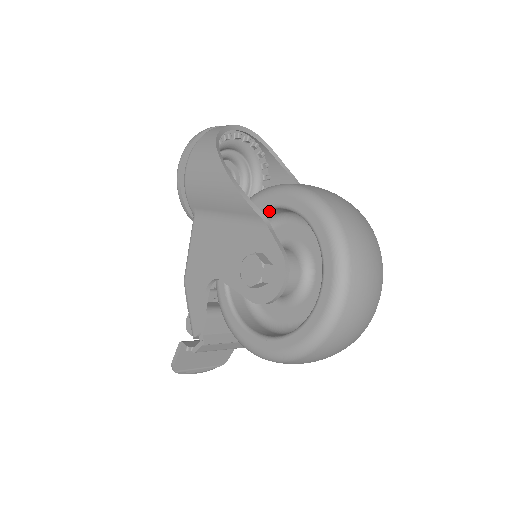
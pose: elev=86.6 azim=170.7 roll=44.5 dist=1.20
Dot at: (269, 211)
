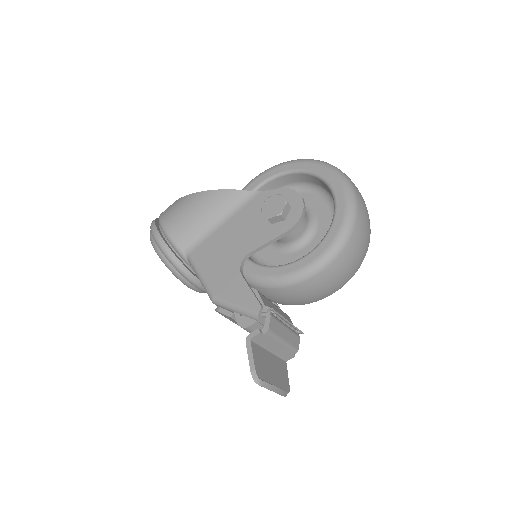
Dot at: occluded
